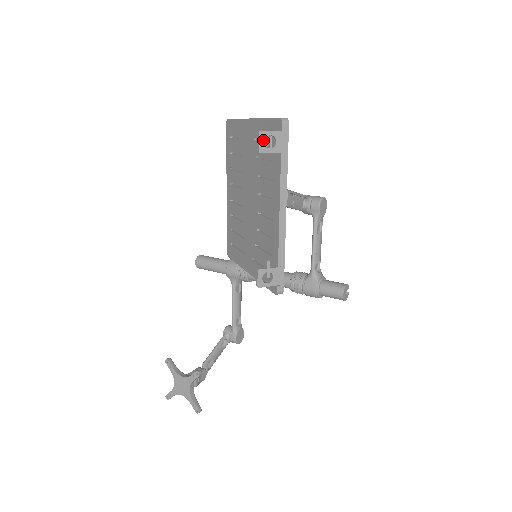
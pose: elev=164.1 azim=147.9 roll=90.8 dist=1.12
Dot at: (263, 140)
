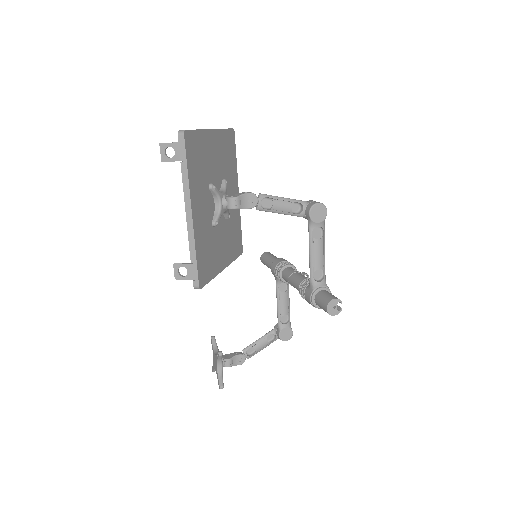
Dot at: (163, 151)
